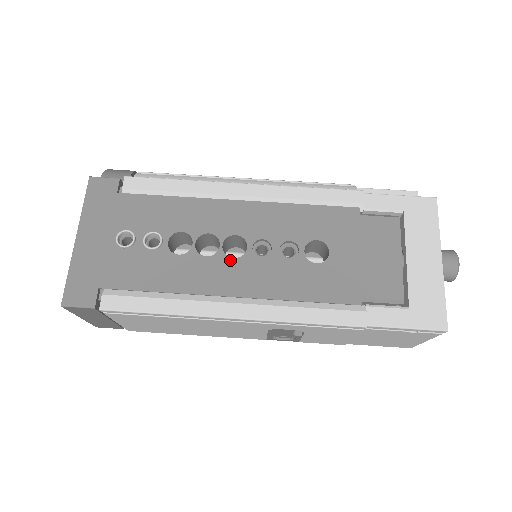
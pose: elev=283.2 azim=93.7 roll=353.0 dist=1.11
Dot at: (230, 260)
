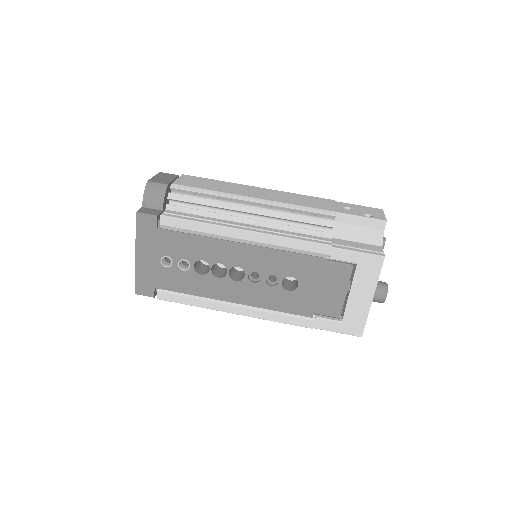
Dot at: (233, 282)
